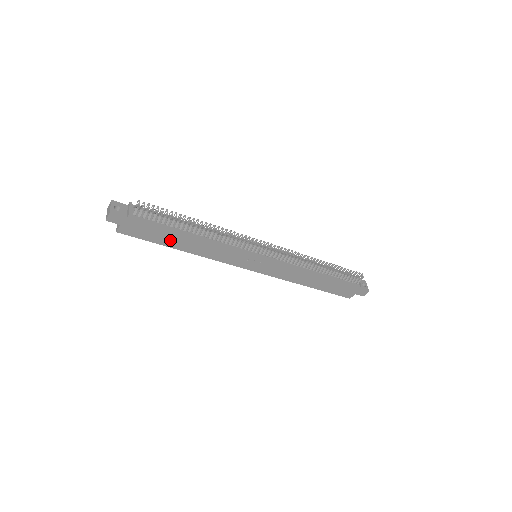
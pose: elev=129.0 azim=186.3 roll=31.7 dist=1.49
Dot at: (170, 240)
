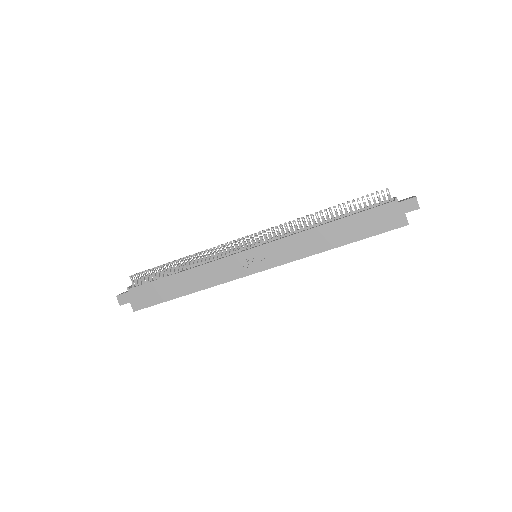
Dot at: (171, 290)
